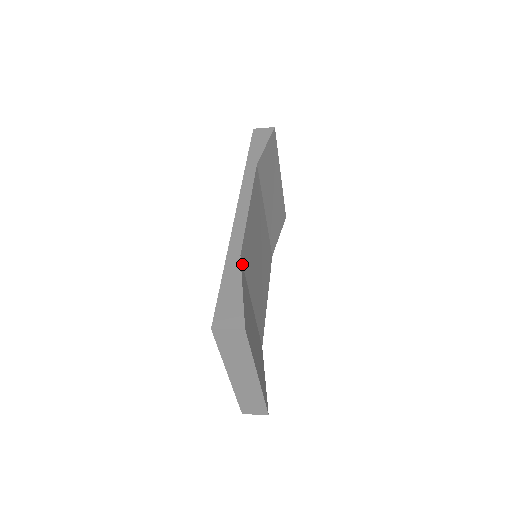
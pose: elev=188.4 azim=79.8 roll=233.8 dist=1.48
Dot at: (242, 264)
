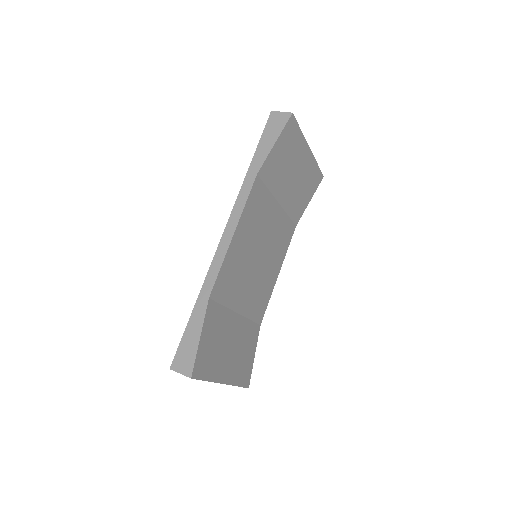
Dot at: (213, 301)
